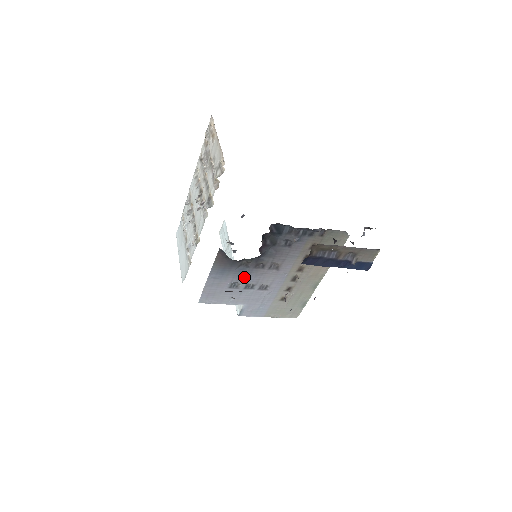
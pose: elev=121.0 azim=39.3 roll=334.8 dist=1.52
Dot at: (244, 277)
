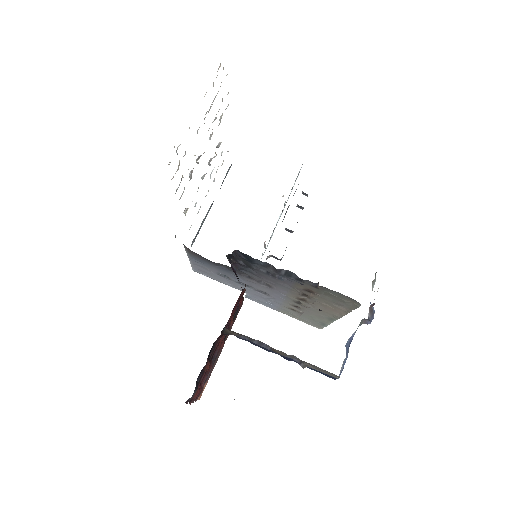
Dot at: (232, 275)
